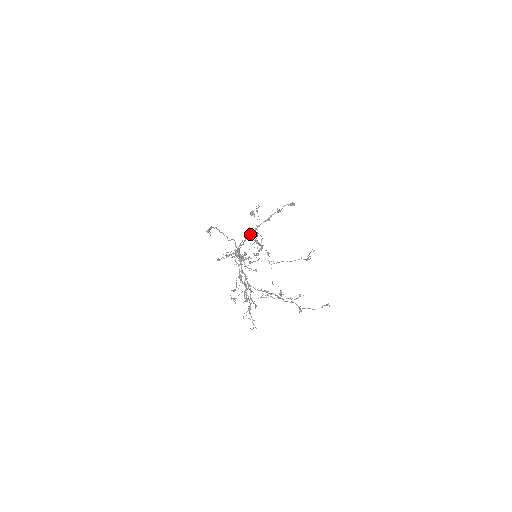
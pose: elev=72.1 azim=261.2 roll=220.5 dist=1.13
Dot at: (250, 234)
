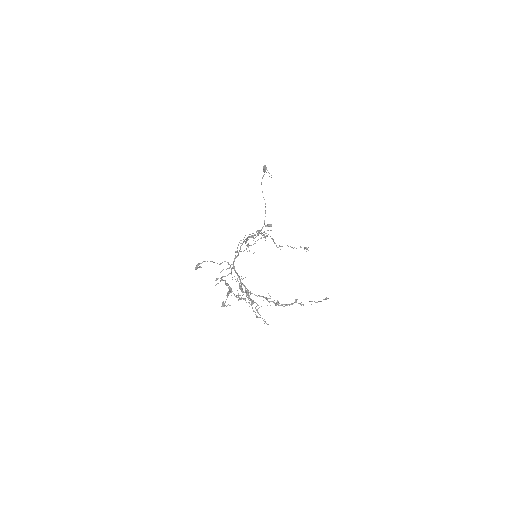
Dot at: (245, 239)
